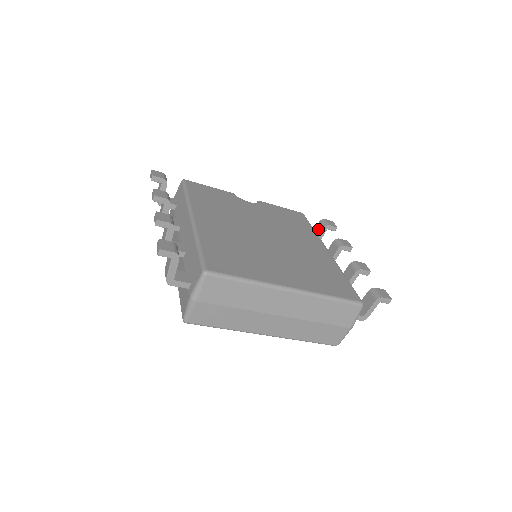
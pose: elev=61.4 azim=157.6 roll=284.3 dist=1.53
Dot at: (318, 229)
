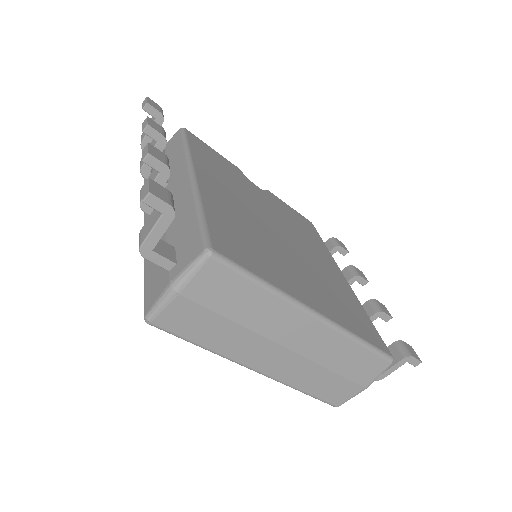
Dot at: occluded
